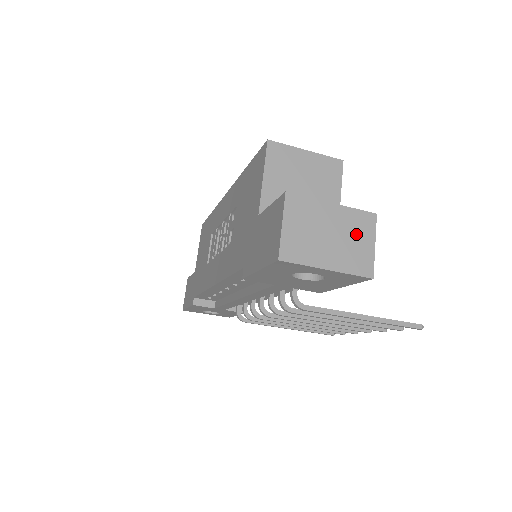
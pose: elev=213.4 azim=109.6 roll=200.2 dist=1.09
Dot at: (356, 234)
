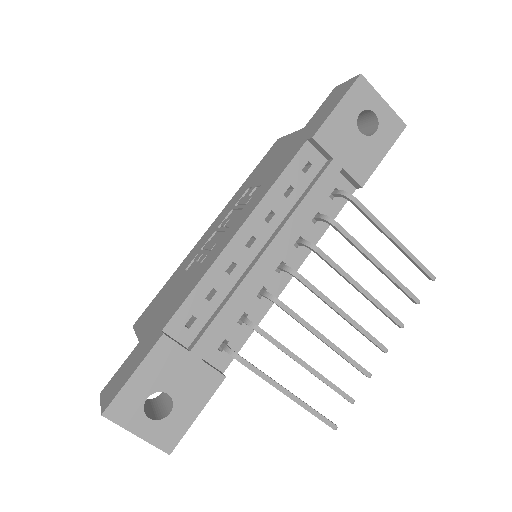
Dot at: occluded
